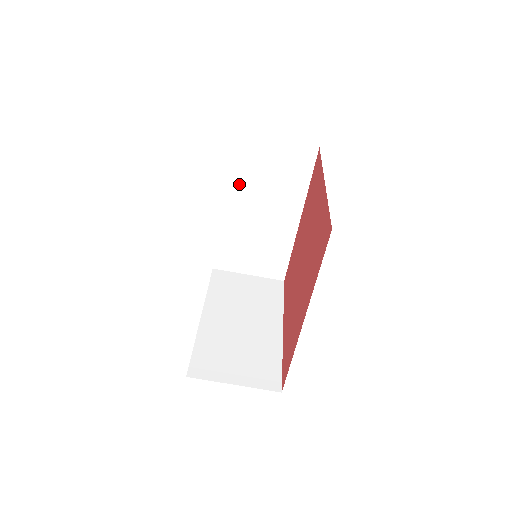
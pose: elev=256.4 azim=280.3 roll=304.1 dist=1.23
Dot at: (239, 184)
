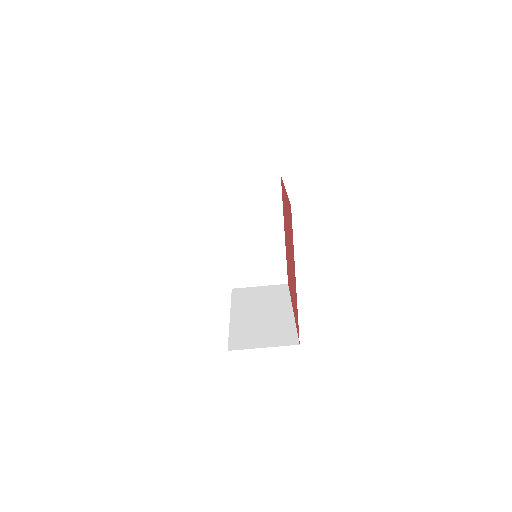
Dot at: (233, 217)
